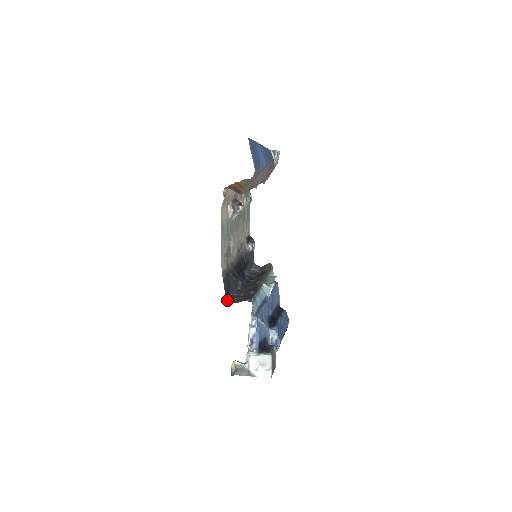
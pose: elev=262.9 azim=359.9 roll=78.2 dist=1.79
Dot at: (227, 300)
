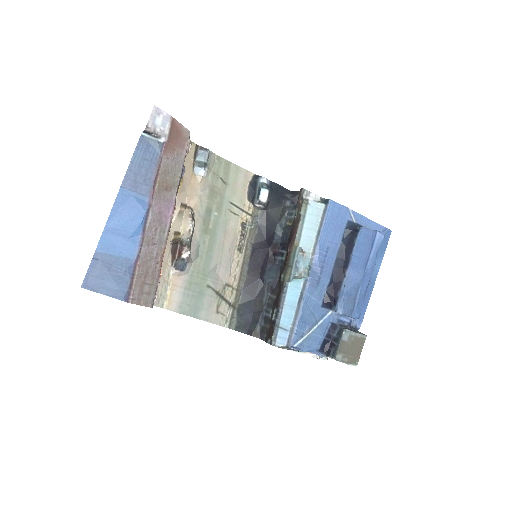
Dot at: occluded
